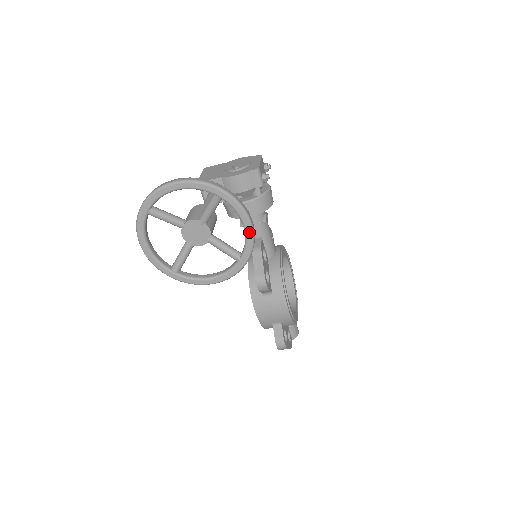
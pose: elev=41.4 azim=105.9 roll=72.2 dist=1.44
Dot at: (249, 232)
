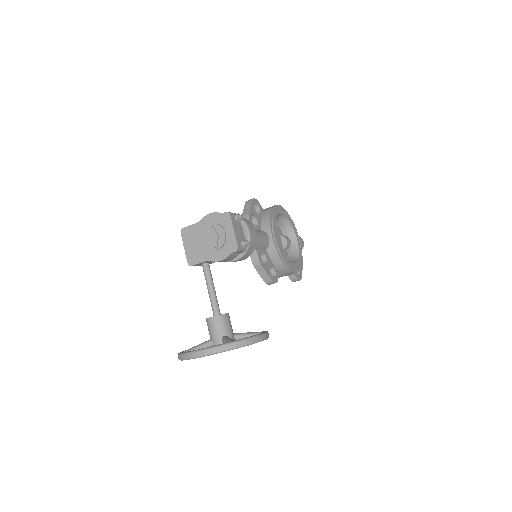
Dot at: occluded
